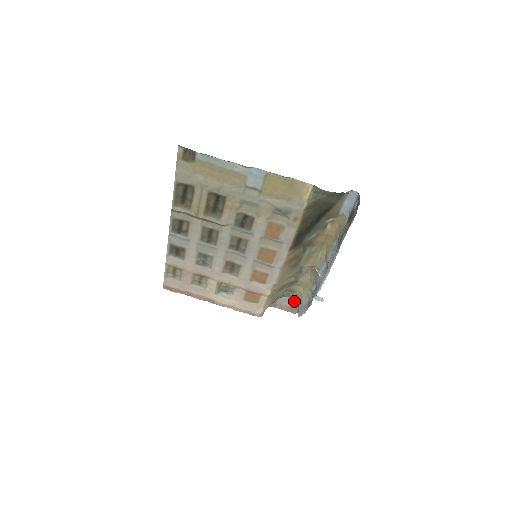
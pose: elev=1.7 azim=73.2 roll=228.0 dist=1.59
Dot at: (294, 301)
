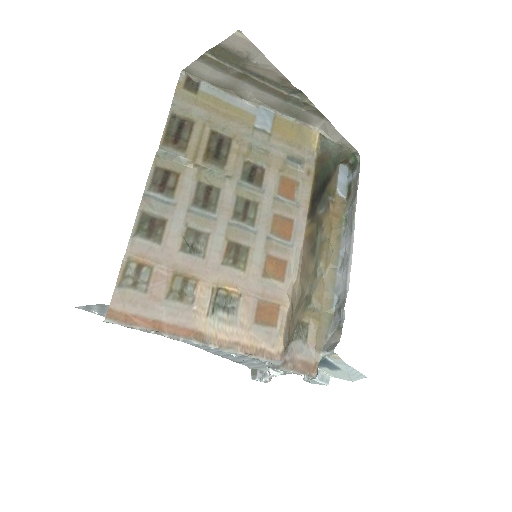
Dot at: (310, 347)
